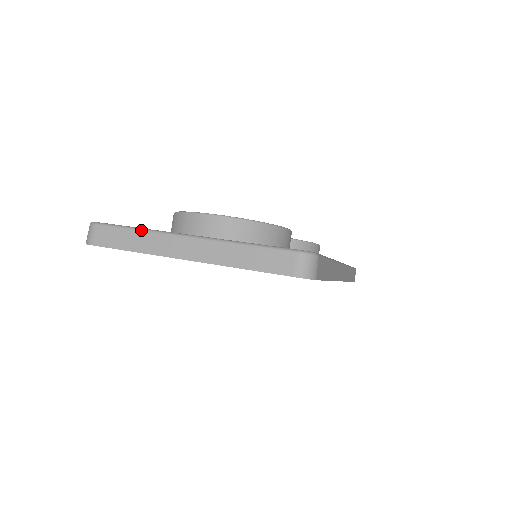
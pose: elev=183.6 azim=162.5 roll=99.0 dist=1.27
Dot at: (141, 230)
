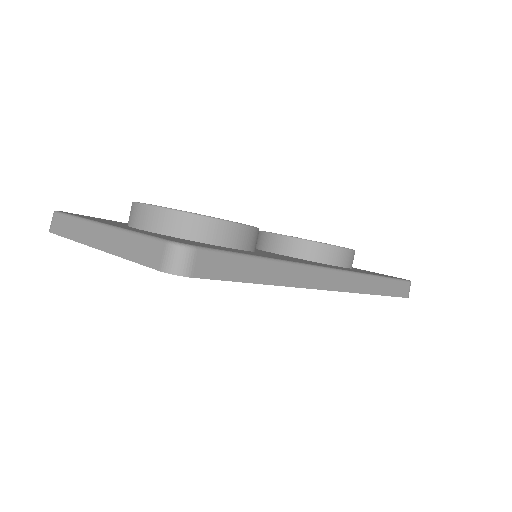
Dot at: (76, 218)
